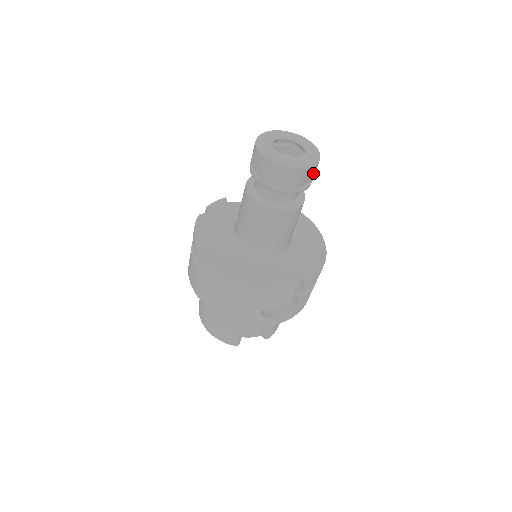
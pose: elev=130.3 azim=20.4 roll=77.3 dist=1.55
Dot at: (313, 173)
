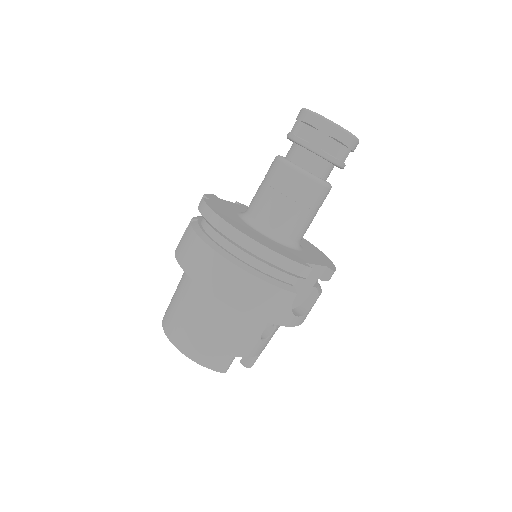
Dot at: occluded
